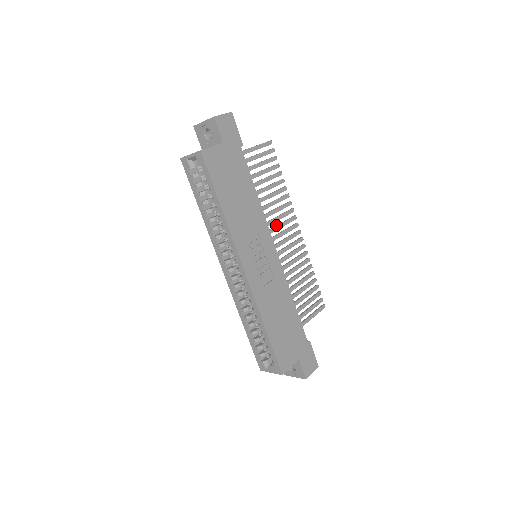
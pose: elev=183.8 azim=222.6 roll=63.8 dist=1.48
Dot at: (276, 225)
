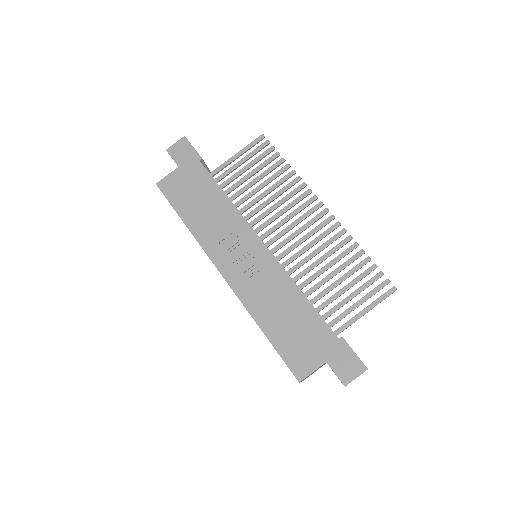
Dot at: (288, 215)
